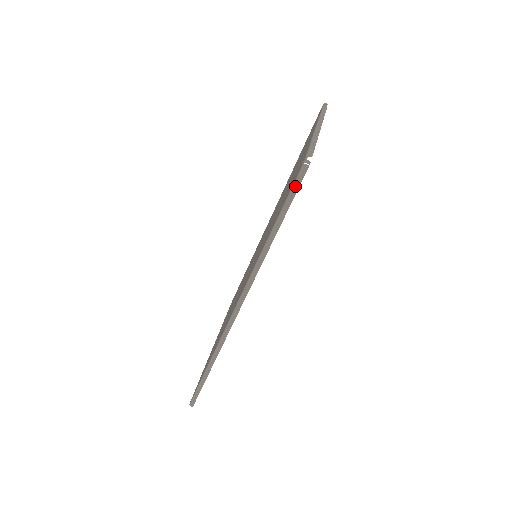
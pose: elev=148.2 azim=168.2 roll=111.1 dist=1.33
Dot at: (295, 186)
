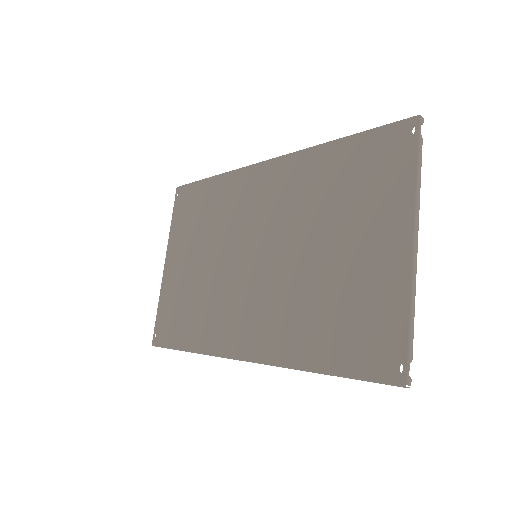
Dot at: occluded
